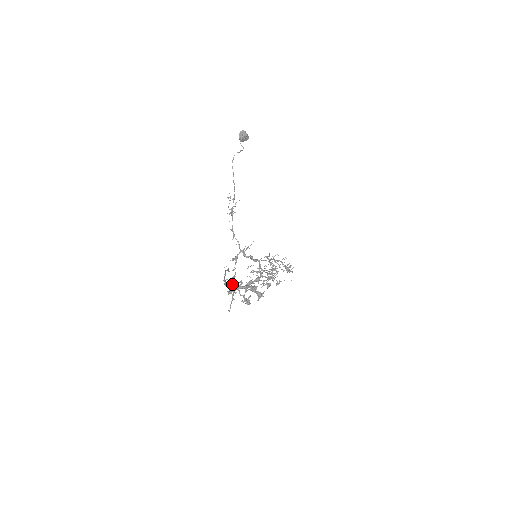
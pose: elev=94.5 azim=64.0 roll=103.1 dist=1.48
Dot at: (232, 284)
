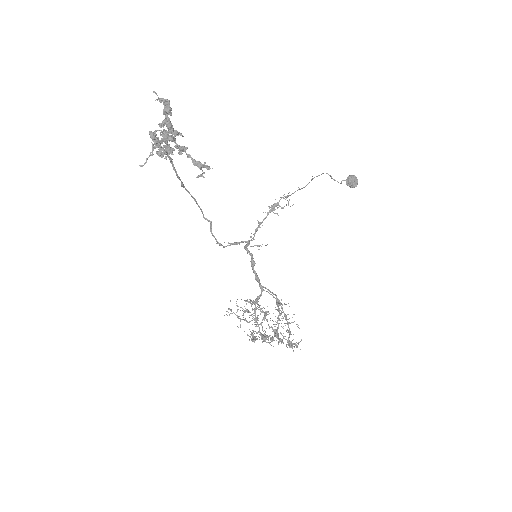
Dot at: occluded
